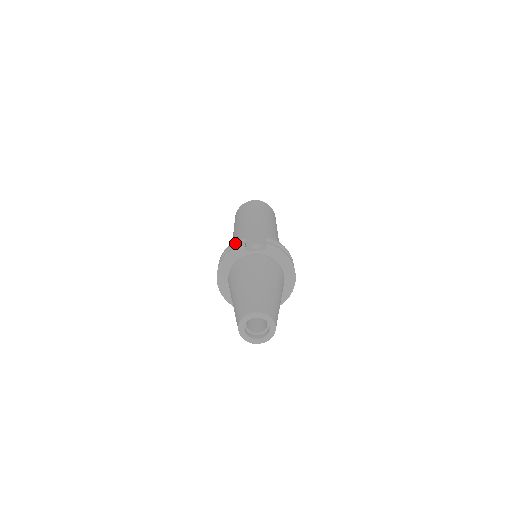
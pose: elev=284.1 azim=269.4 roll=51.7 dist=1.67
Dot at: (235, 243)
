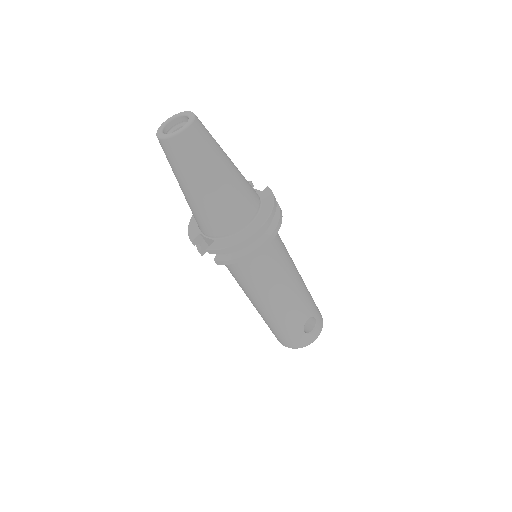
Dot at: occluded
